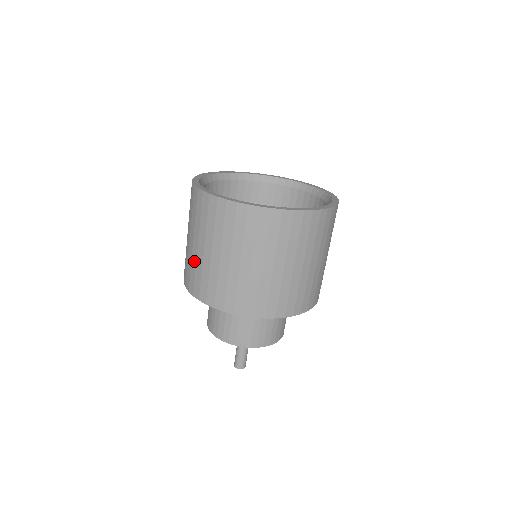
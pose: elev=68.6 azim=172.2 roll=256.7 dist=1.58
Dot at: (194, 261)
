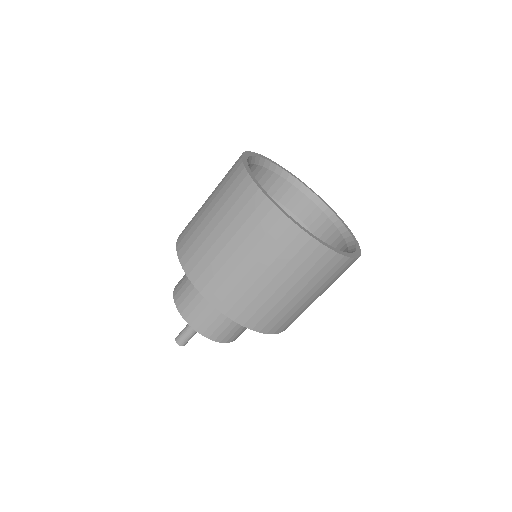
Dot at: (200, 230)
